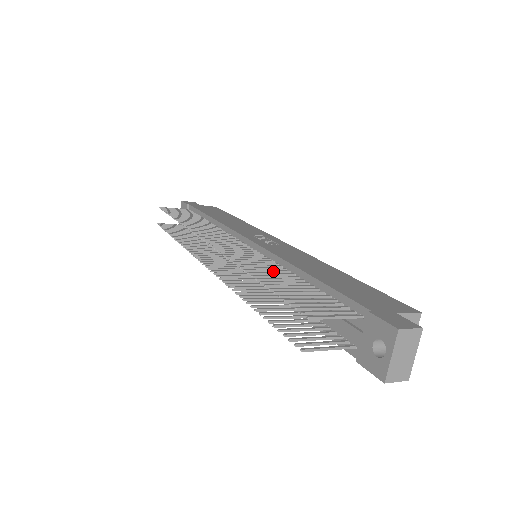
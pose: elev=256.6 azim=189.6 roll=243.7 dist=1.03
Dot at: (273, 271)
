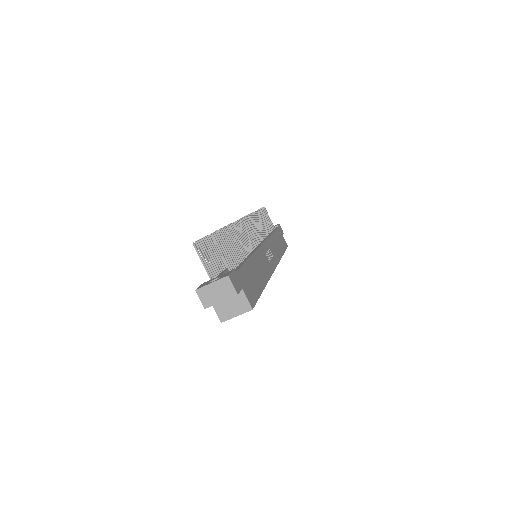
Dot at: (242, 243)
